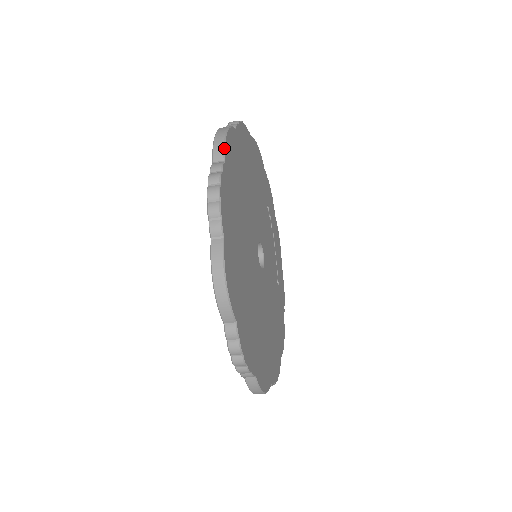
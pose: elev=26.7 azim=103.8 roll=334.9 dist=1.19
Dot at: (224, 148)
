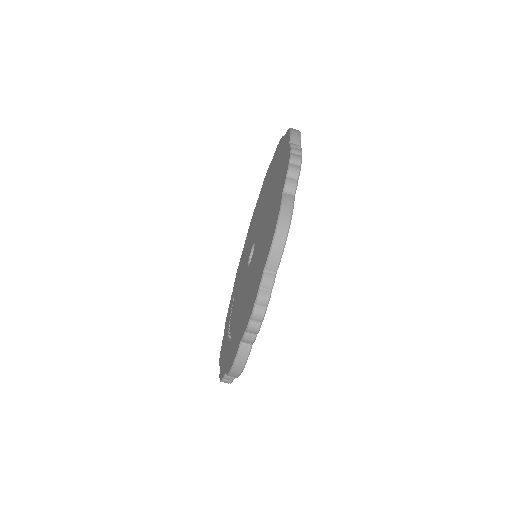
Dot at: occluded
